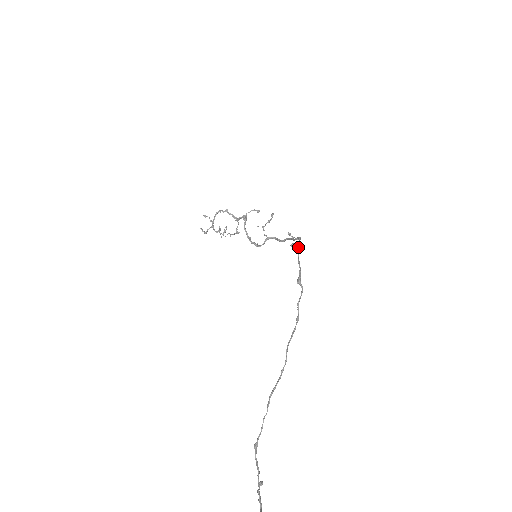
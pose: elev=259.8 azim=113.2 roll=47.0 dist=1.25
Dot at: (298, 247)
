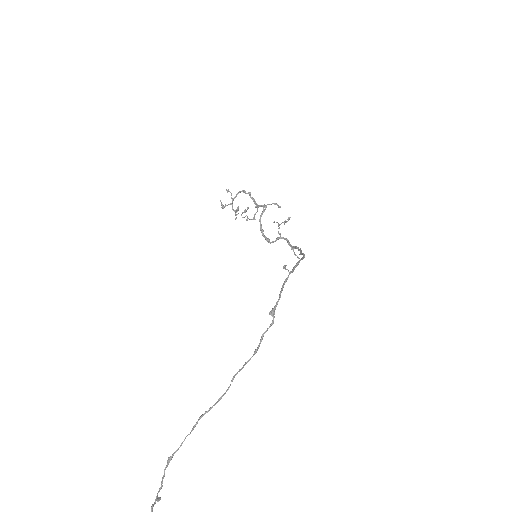
Dot at: (290, 271)
